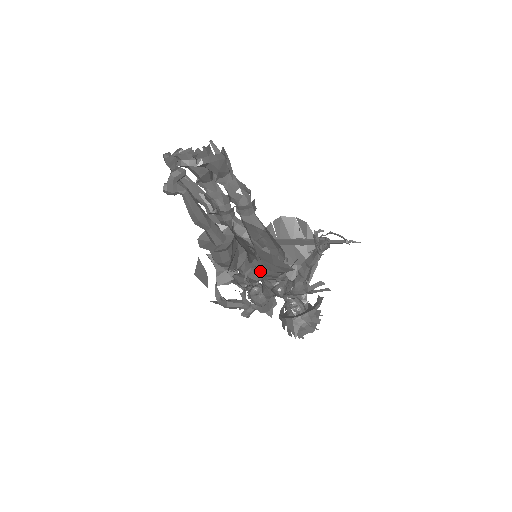
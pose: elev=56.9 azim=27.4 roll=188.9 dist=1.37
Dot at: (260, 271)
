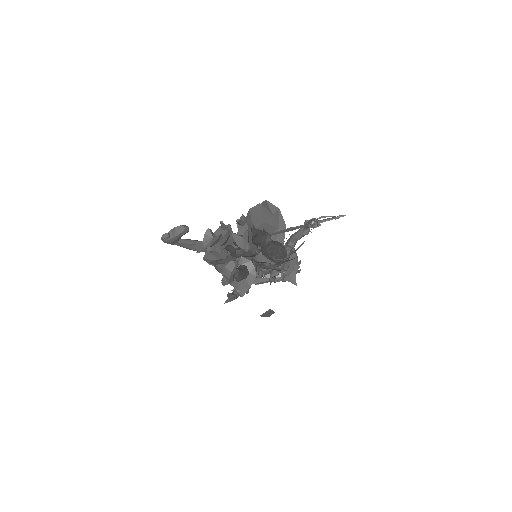
Dot at: (284, 274)
